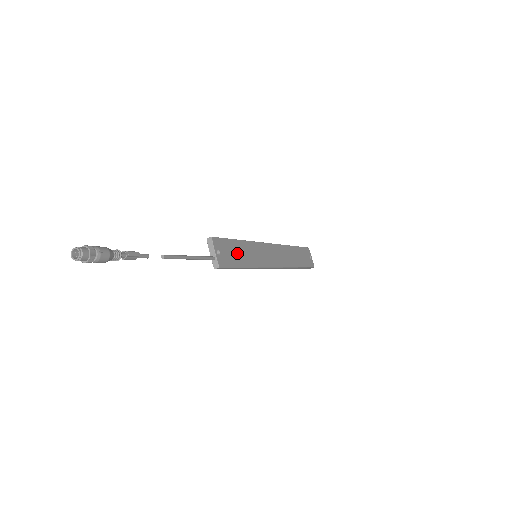
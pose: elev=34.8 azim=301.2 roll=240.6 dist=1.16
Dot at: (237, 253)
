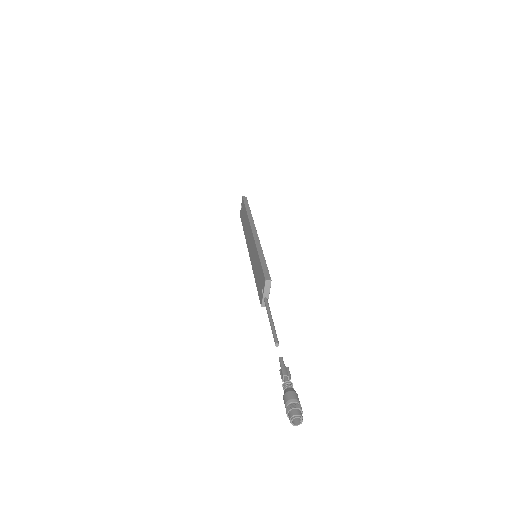
Dot at: occluded
